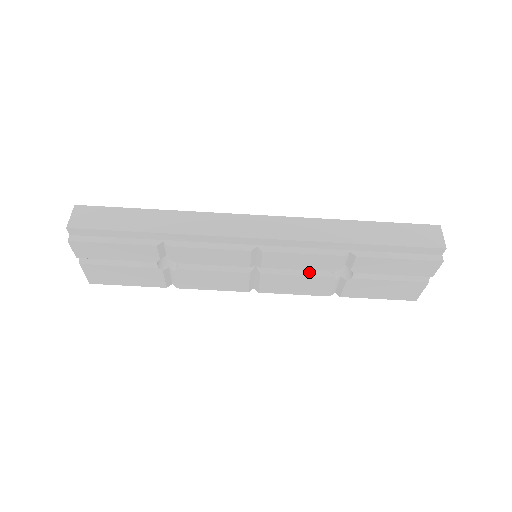
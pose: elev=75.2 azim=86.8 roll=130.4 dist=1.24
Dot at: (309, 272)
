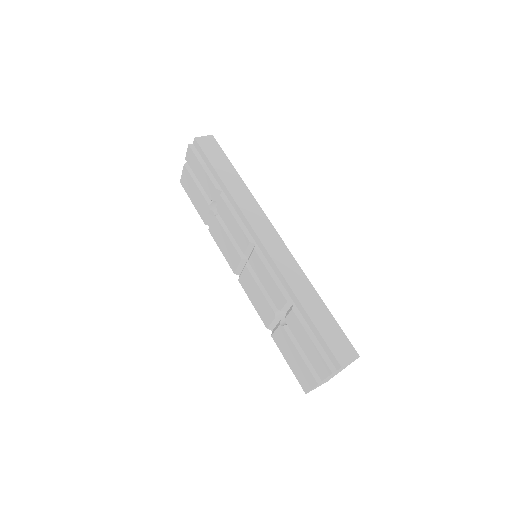
Dot at: (267, 295)
